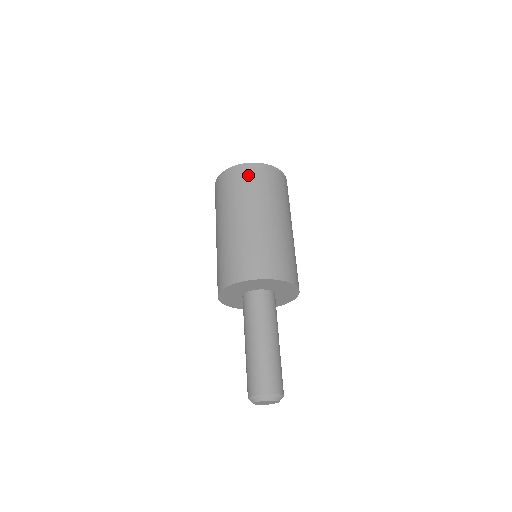
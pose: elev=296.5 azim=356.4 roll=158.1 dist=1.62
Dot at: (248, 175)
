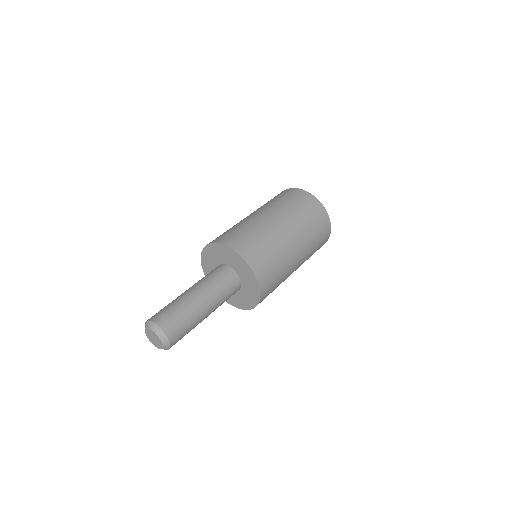
Dot at: occluded
